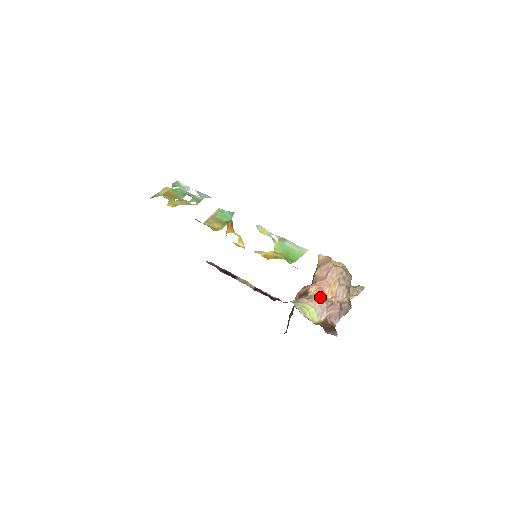
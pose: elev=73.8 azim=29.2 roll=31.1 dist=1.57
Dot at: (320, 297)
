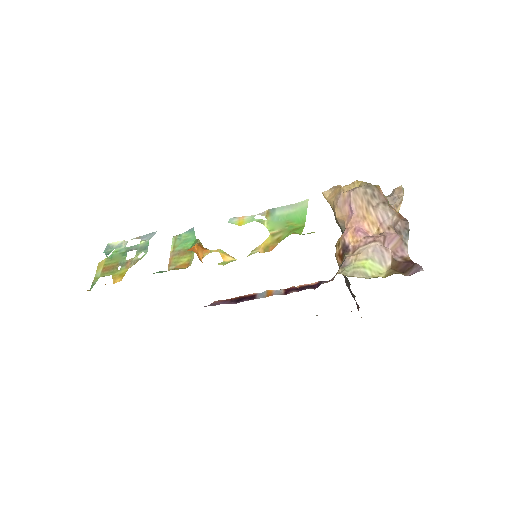
Dot at: (365, 240)
